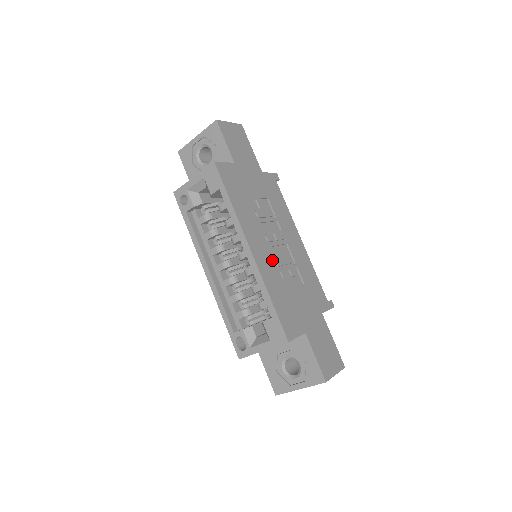
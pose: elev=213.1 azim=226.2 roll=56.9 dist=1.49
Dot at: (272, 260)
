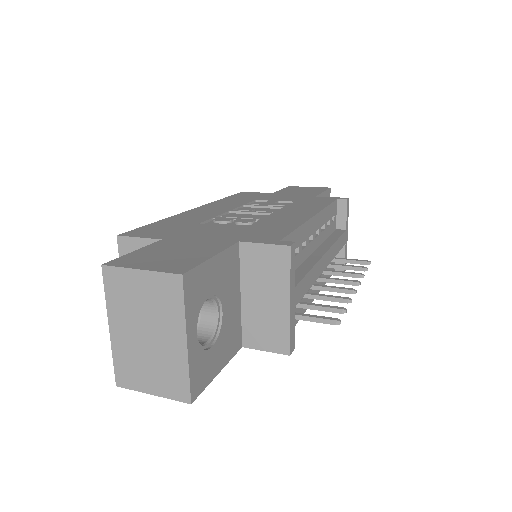
Dot at: (216, 214)
